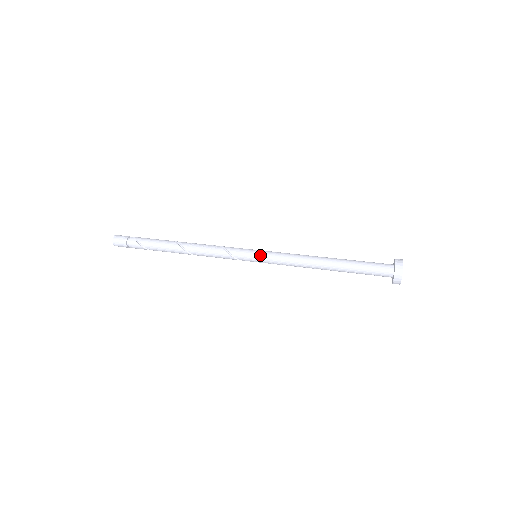
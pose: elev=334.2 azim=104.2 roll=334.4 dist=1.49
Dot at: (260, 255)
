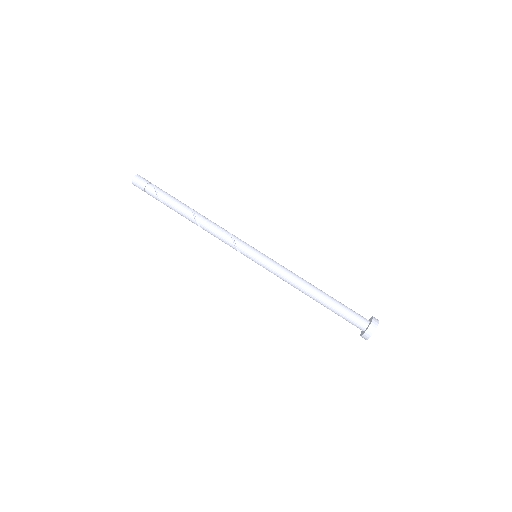
Dot at: (261, 257)
